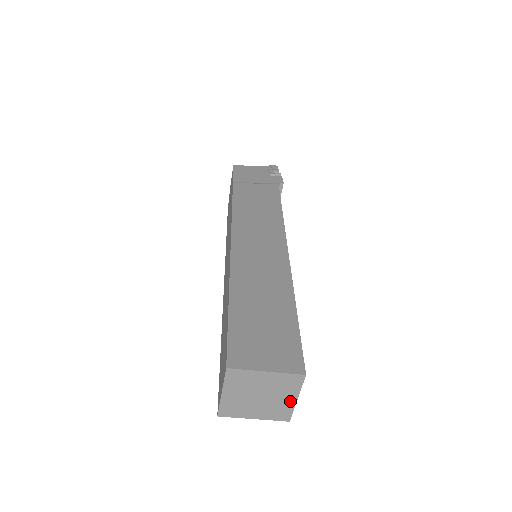
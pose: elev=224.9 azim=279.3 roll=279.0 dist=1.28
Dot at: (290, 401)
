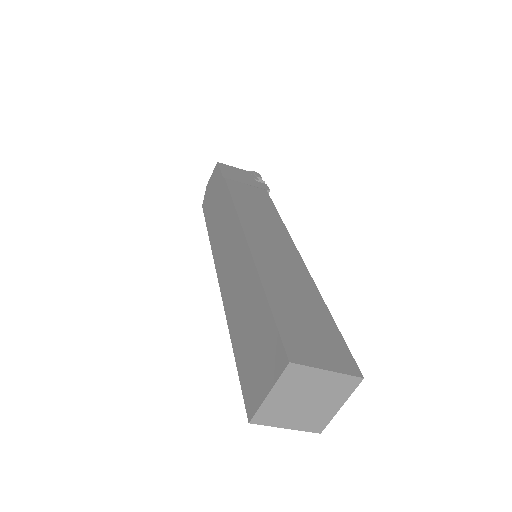
Dot at: (333, 408)
